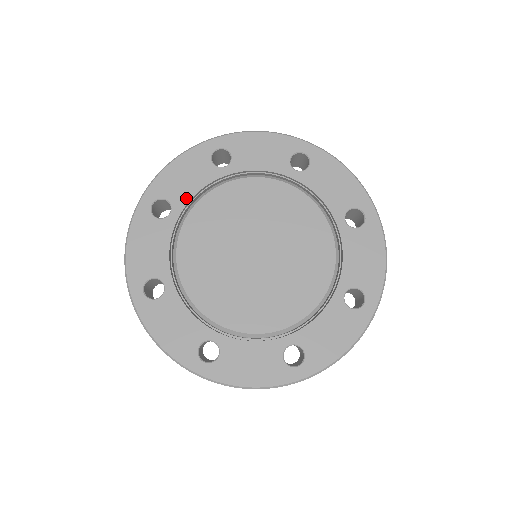
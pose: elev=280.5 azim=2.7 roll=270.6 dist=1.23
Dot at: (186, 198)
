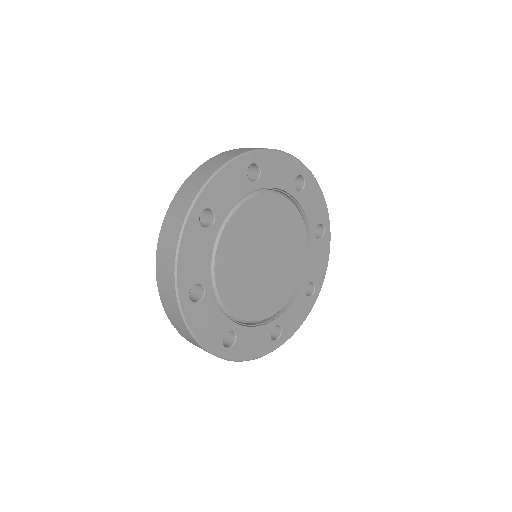
Dot at: (207, 270)
